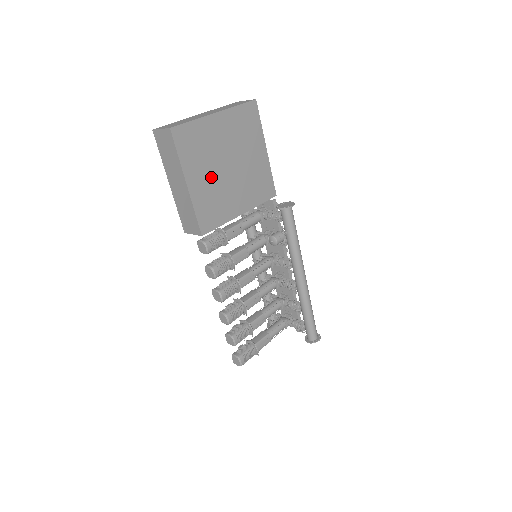
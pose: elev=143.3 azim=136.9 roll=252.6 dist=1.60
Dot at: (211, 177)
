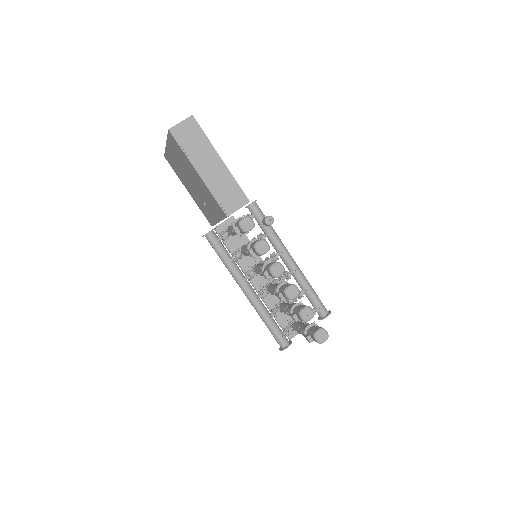
Dot at: occluded
